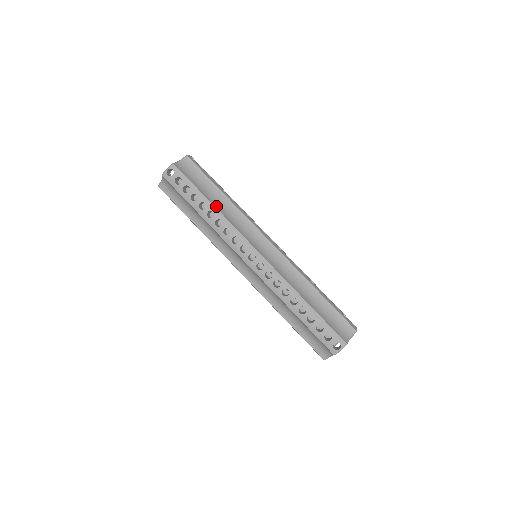
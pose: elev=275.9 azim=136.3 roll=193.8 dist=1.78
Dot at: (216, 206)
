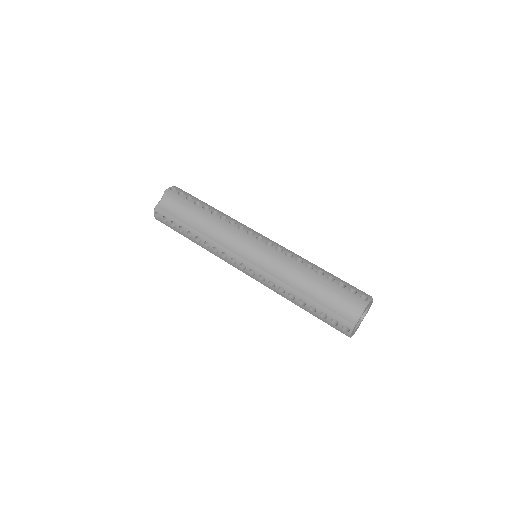
Dot at: (199, 230)
